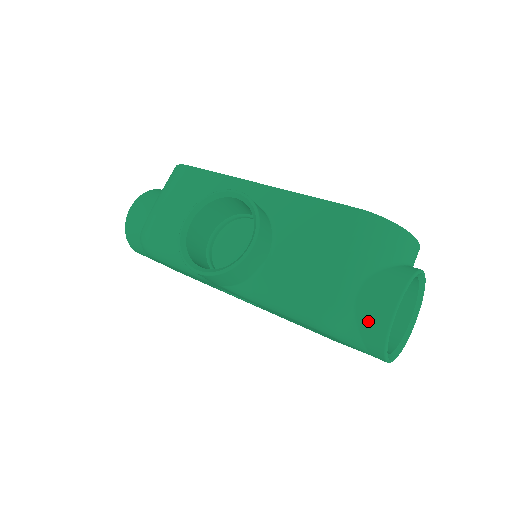
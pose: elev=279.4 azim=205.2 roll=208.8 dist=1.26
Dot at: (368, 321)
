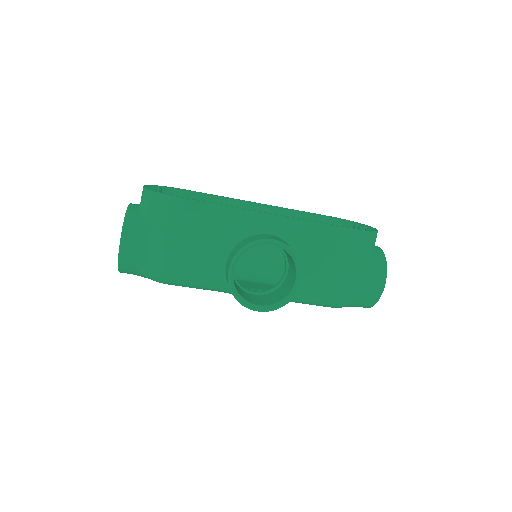
Dot at: (366, 298)
